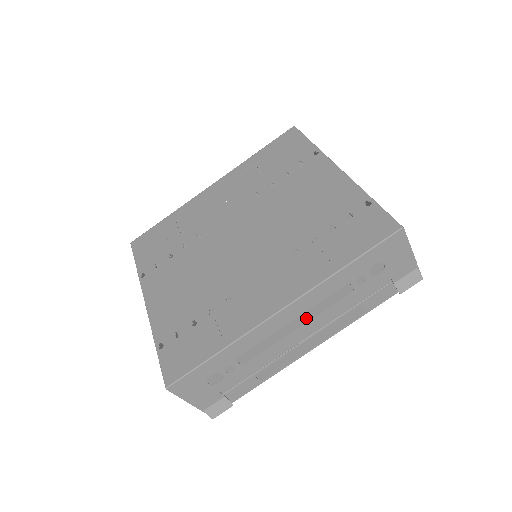
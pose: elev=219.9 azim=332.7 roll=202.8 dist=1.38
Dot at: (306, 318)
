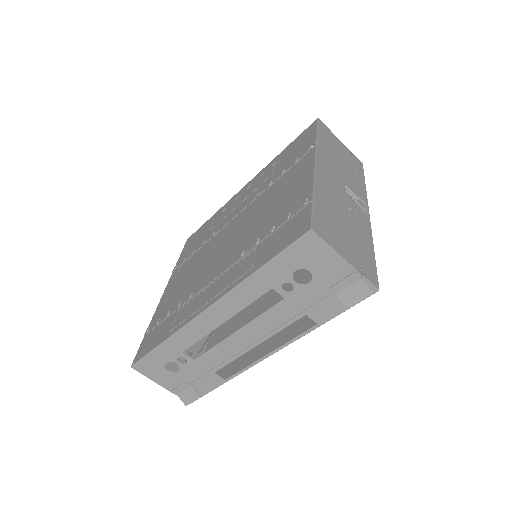
Dot at: occluded
